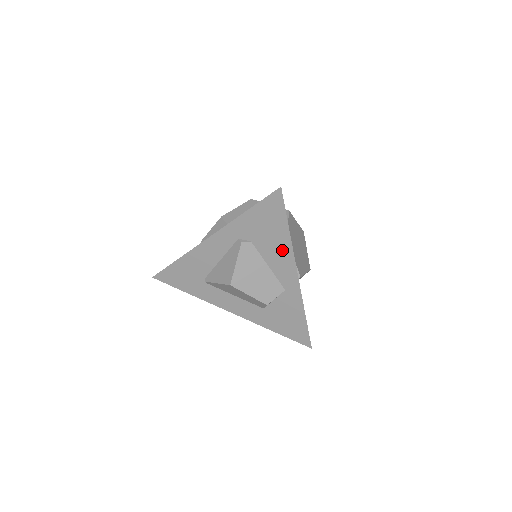
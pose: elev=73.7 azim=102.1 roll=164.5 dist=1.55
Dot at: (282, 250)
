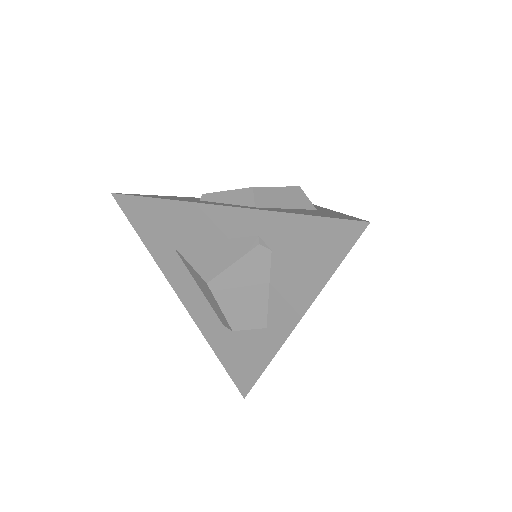
Dot at: (302, 288)
